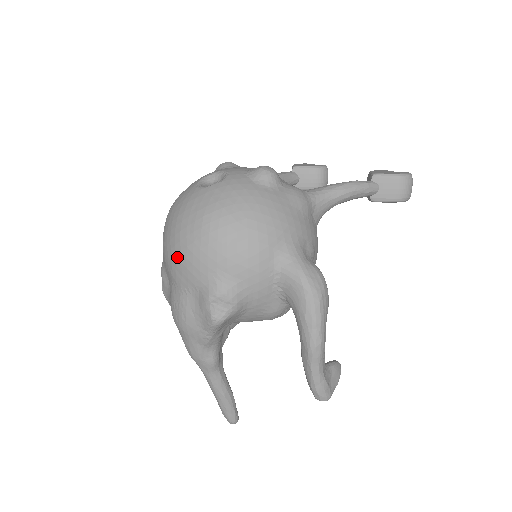
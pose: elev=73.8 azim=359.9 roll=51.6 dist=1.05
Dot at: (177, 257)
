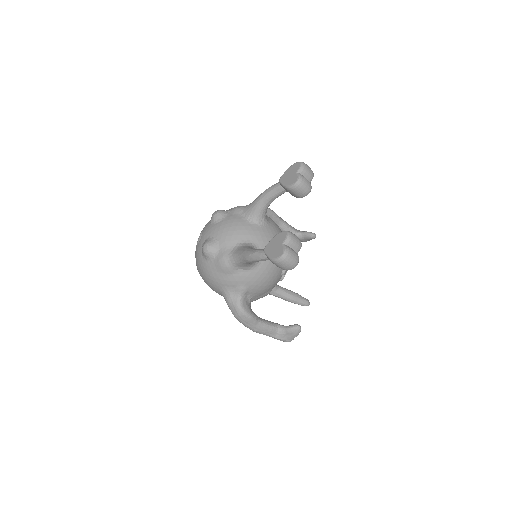
Dot at: occluded
